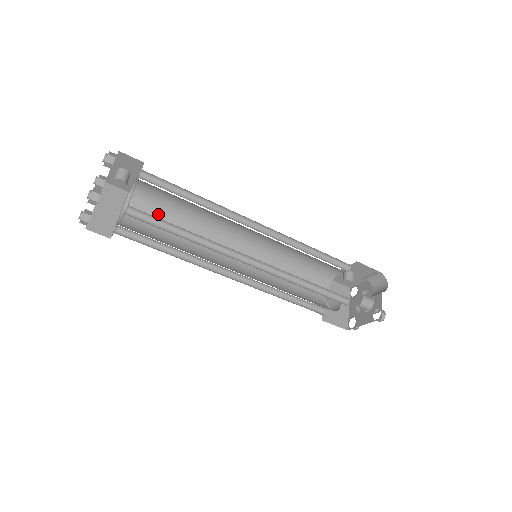
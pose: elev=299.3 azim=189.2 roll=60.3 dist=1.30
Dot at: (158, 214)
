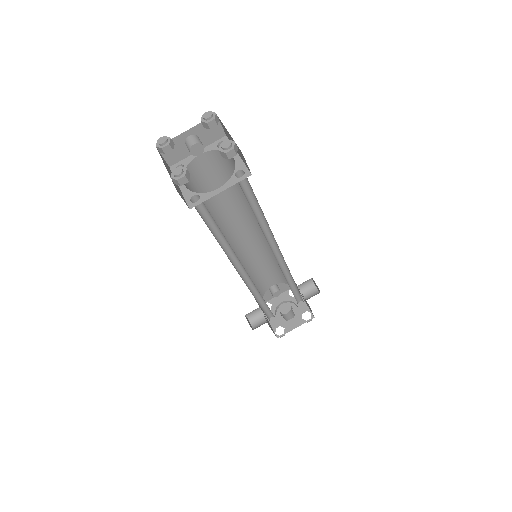
Dot at: occluded
